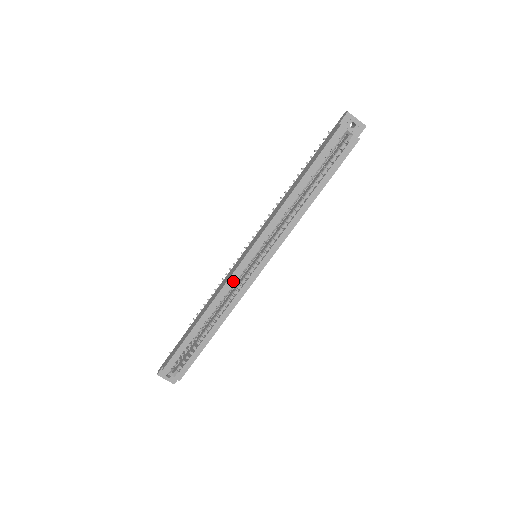
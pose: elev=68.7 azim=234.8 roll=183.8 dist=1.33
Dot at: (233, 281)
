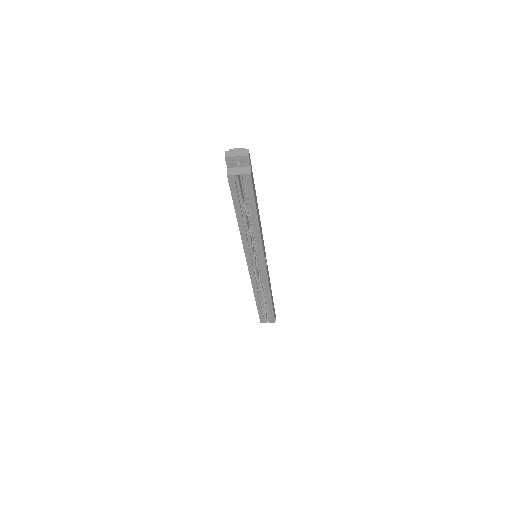
Dot at: (254, 278)
